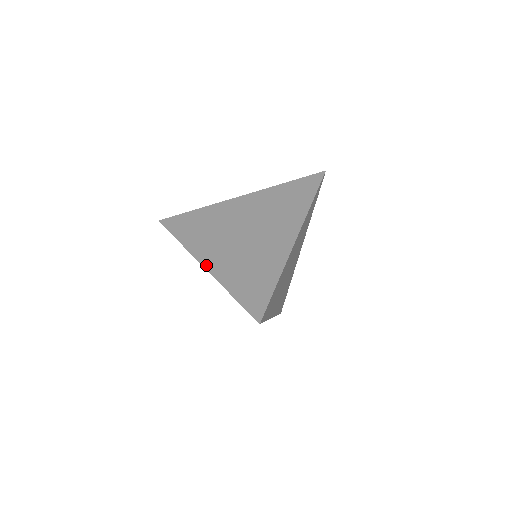
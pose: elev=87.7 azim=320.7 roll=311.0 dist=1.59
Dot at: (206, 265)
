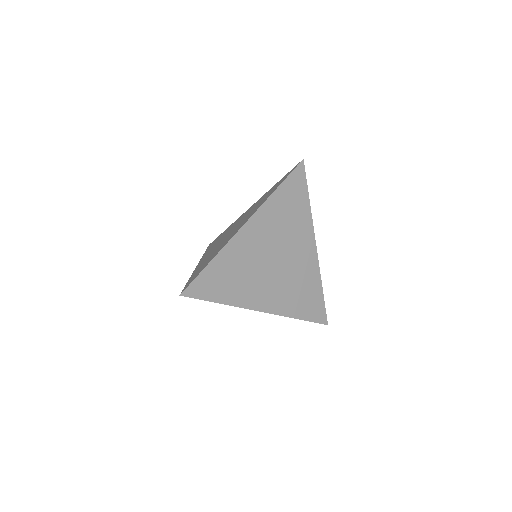
Dot at: (198, 264)
